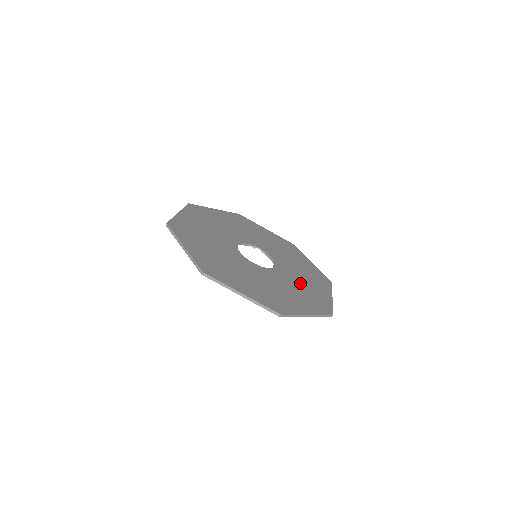
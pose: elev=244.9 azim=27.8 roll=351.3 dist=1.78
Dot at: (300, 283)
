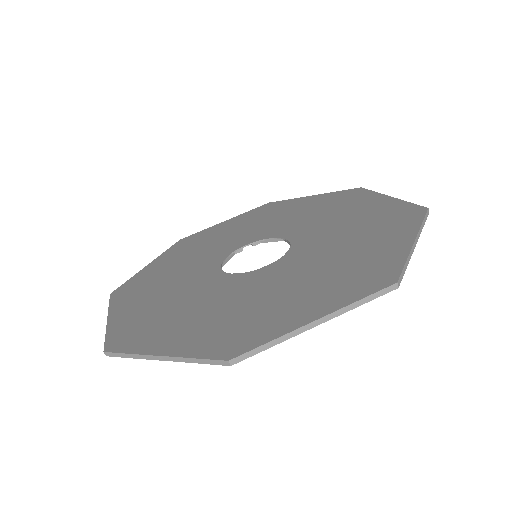
Dot at: (341, 224)
